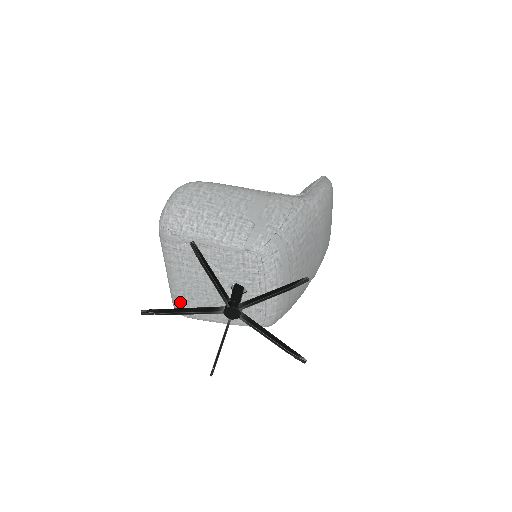
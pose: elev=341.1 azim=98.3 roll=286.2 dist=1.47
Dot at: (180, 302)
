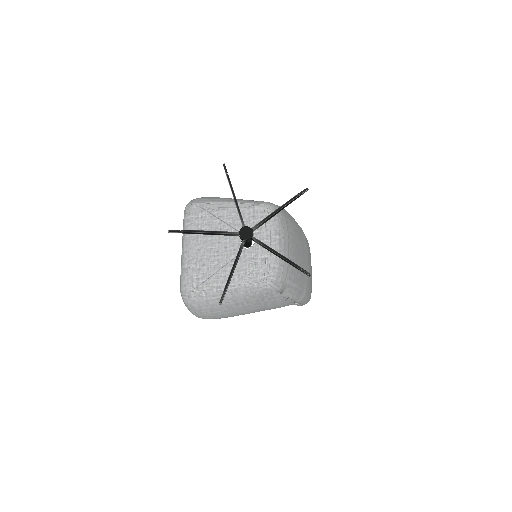
Dot at: (190, 274)
